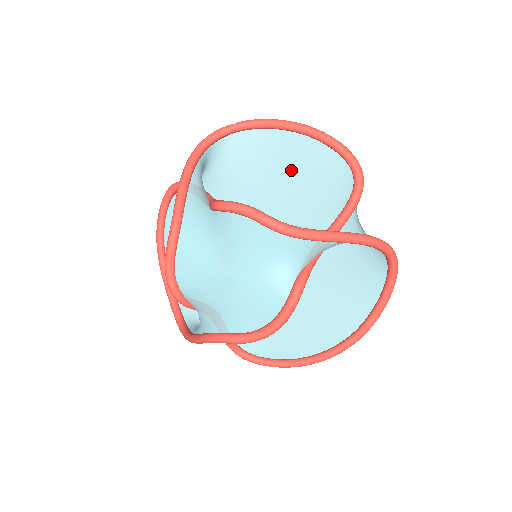
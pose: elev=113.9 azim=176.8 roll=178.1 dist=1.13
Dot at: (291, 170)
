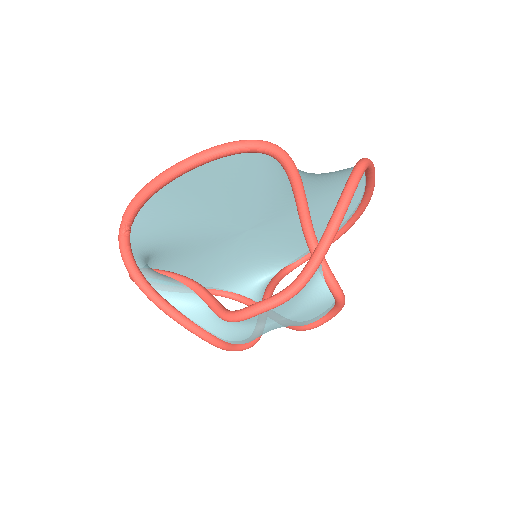
Dot at: (207, 192)
